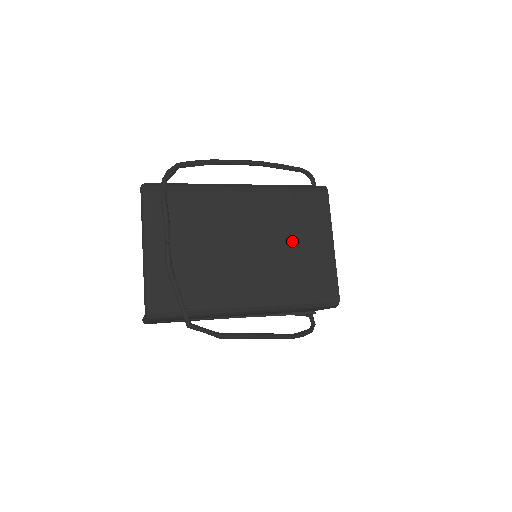
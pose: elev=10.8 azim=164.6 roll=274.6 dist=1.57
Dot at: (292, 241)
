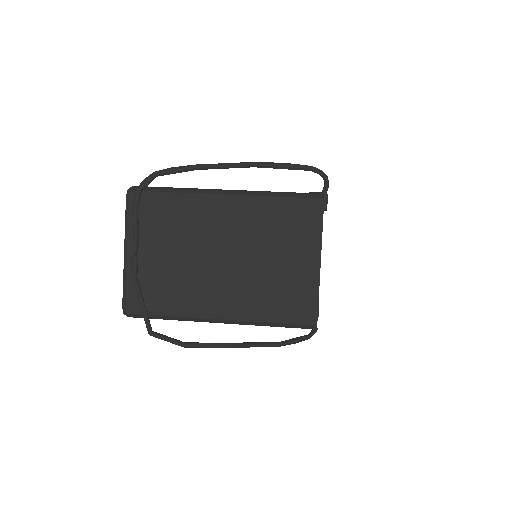
Dot at: (272, 257)
